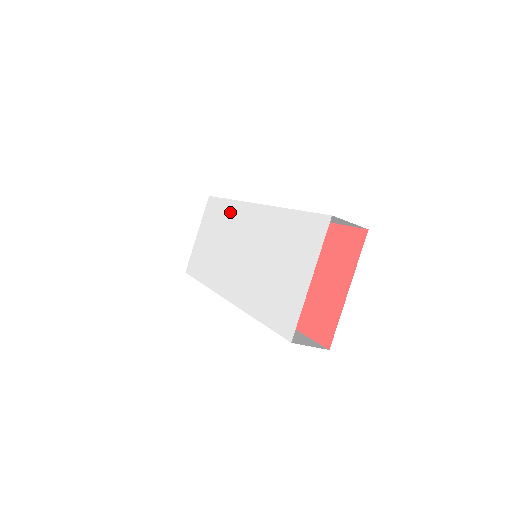
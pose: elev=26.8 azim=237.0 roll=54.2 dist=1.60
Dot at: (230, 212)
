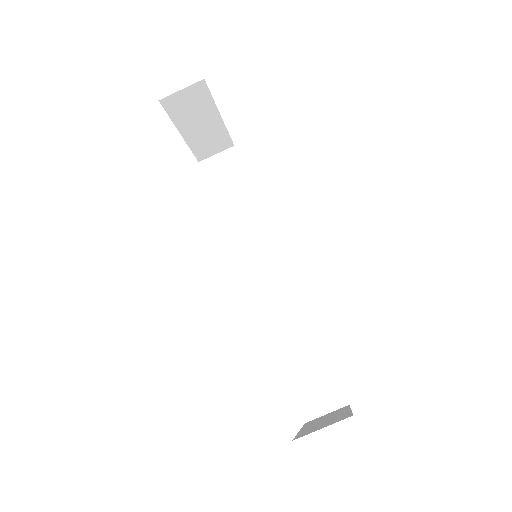
Dot at: occluded
